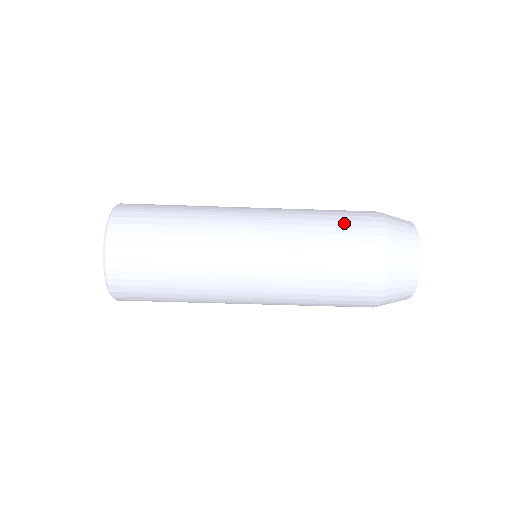
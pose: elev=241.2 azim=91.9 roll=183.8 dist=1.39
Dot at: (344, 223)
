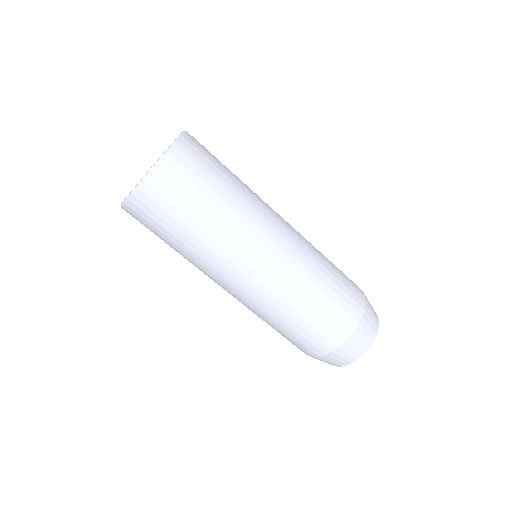
Dot at: (337, 297)
